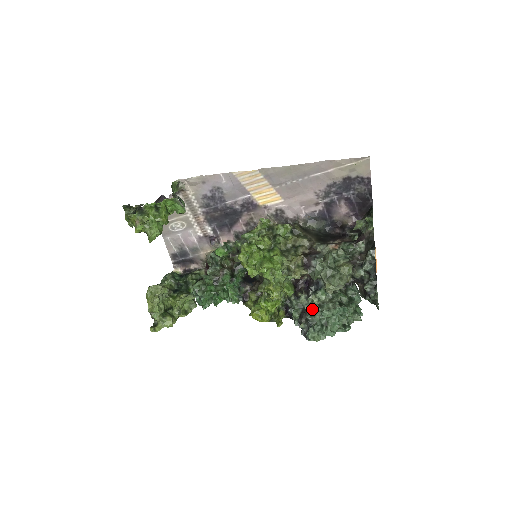
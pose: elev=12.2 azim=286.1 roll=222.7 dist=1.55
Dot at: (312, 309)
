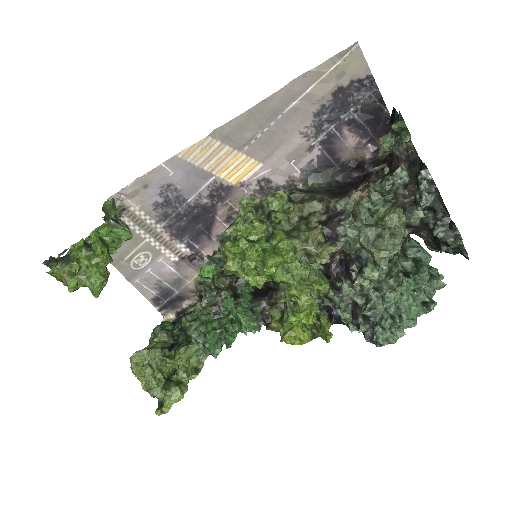
Dot at: (366, 298)
